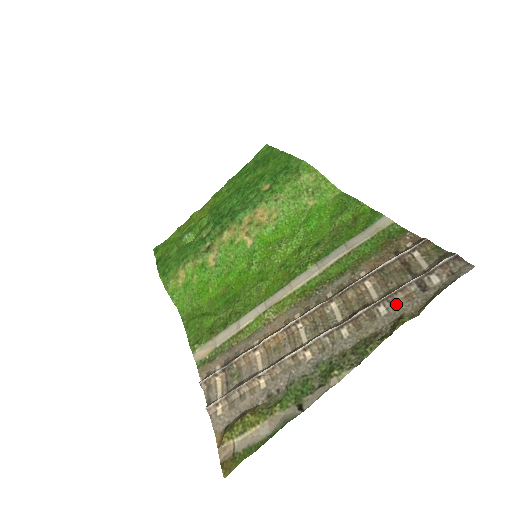
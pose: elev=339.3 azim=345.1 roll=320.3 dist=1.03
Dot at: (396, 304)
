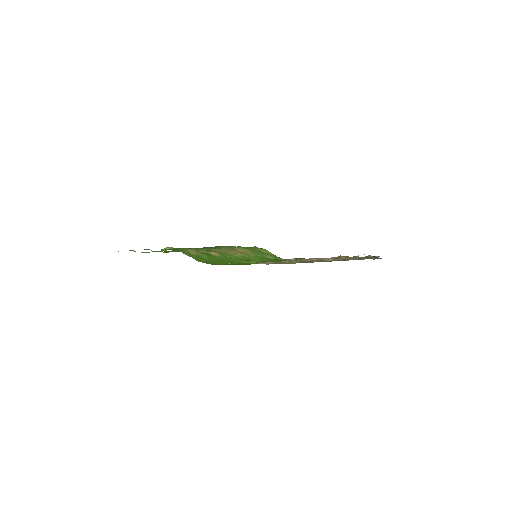
Dot at: occluded
